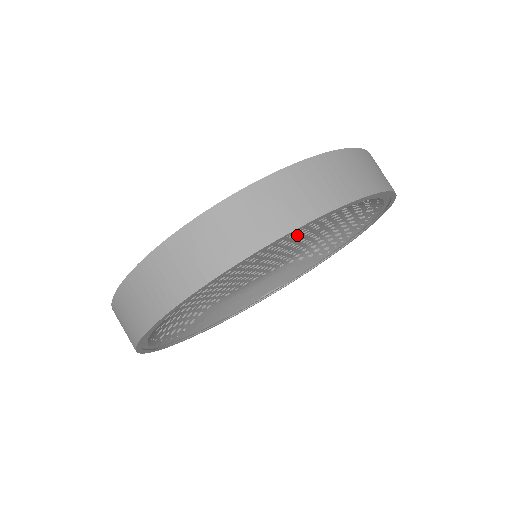
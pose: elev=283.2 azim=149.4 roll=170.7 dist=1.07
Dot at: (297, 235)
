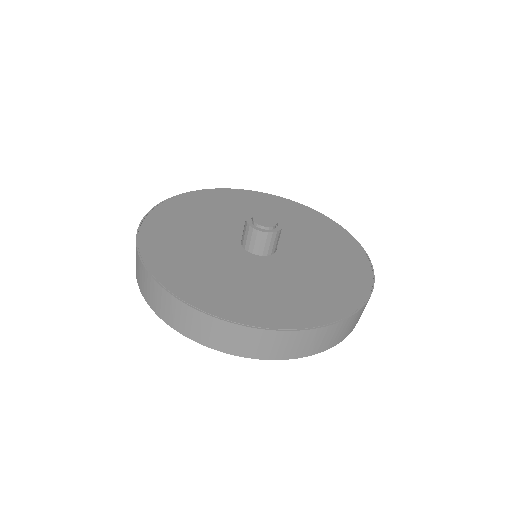
Dot at: occluded
